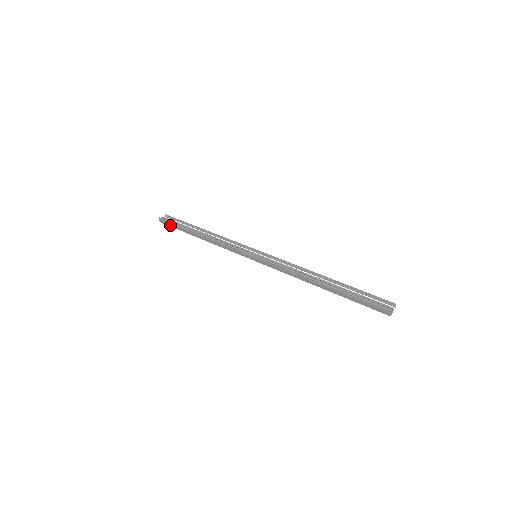
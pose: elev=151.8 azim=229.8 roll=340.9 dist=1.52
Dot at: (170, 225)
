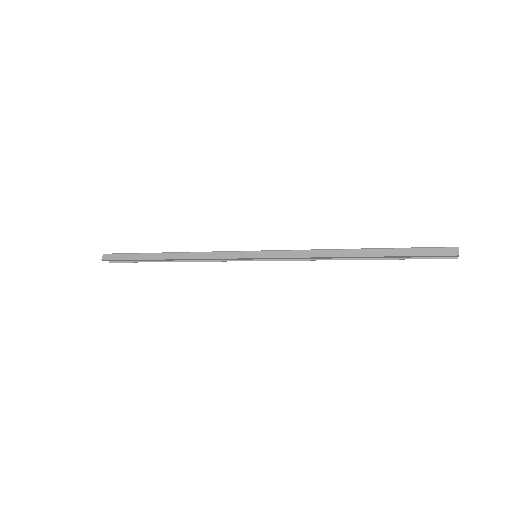
Dot at: (119, 257)
